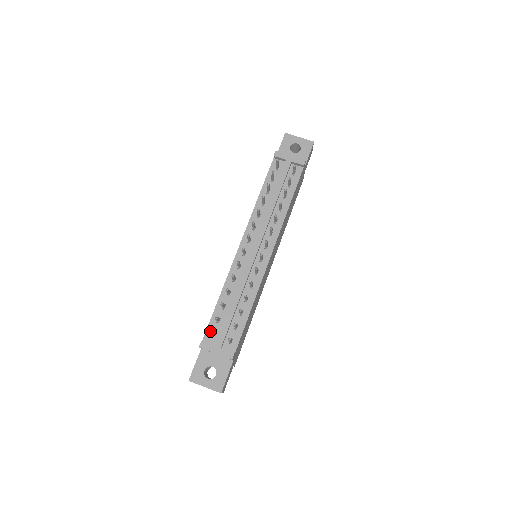
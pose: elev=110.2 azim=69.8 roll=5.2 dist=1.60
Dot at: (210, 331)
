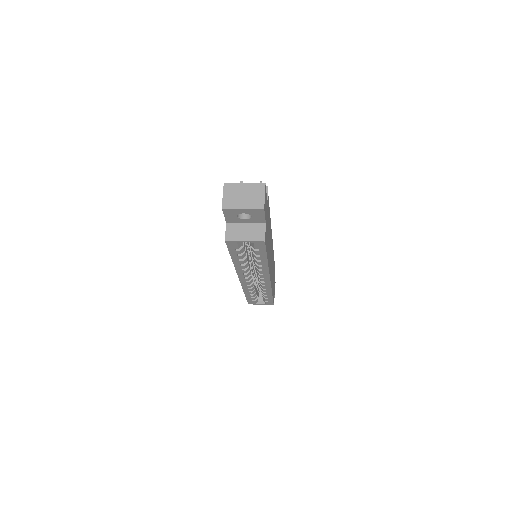
Dot at: (240, 182)
